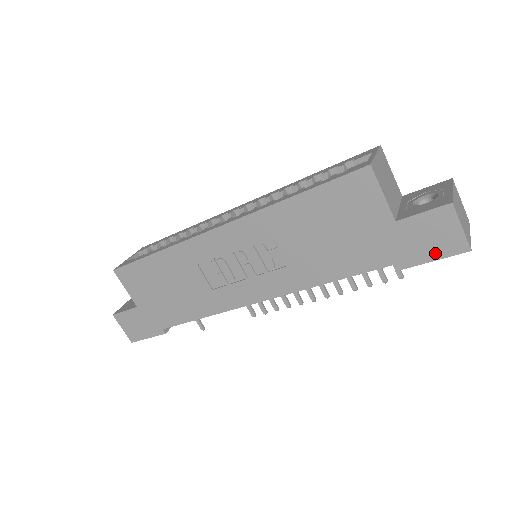
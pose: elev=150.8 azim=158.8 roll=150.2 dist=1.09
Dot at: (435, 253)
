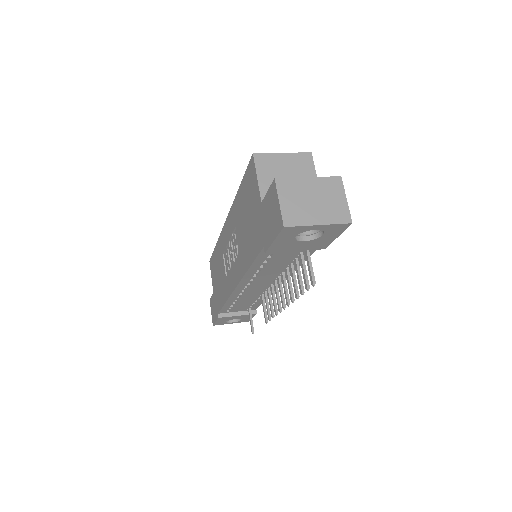
Dot at: (274, 232)
